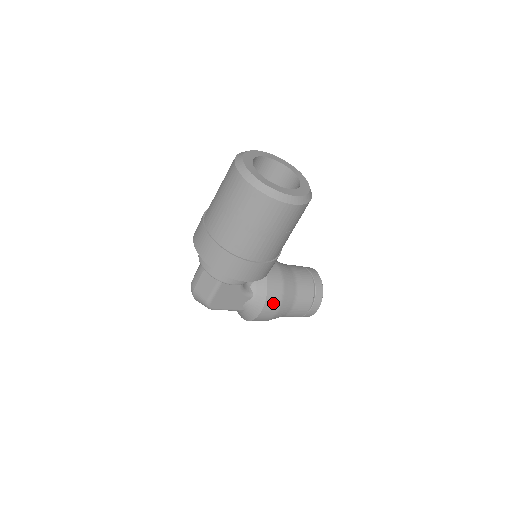
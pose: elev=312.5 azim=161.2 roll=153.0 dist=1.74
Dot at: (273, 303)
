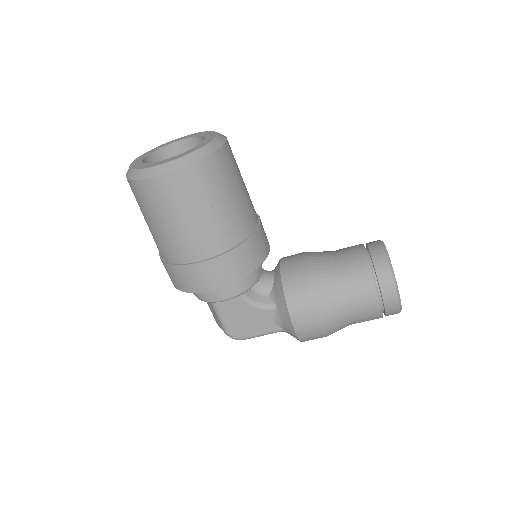
Dot at: (302, 307)
